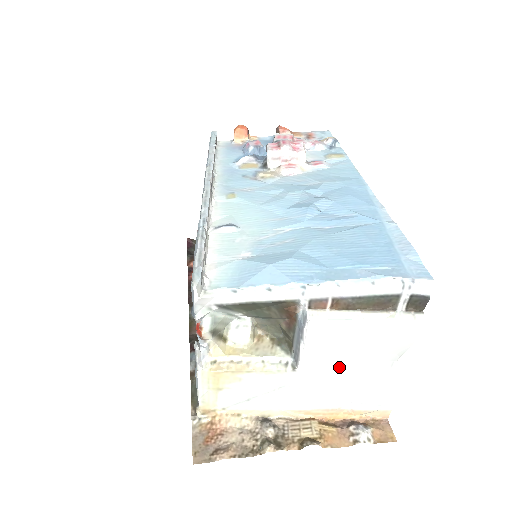
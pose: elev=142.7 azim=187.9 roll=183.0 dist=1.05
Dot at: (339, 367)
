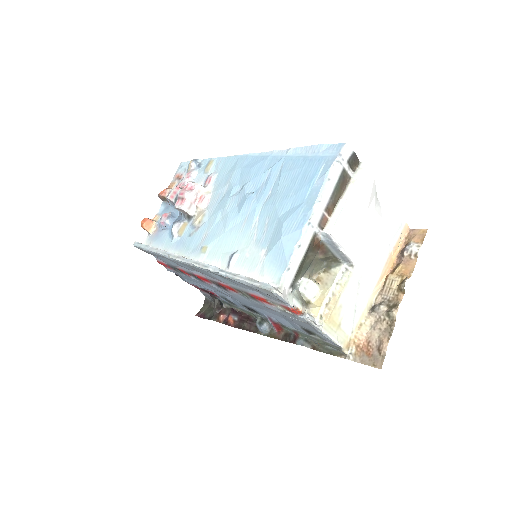
Dot at: (365, 236)
